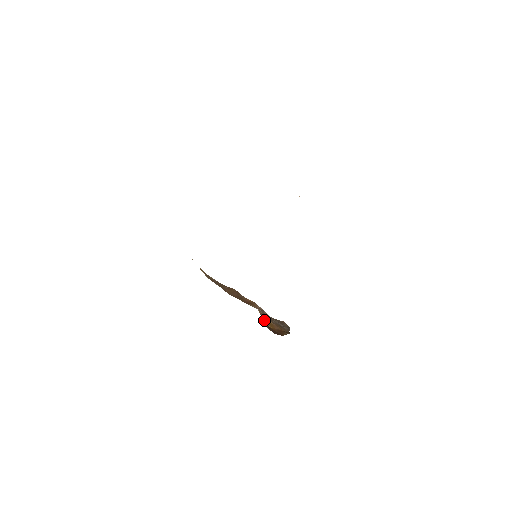
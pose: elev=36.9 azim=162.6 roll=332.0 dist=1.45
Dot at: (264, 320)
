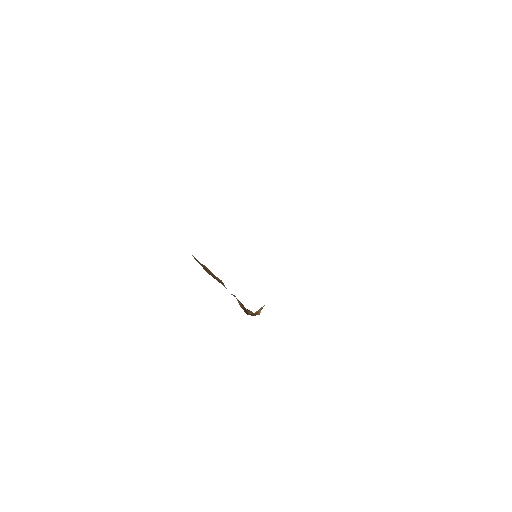
Dot at: occluded
